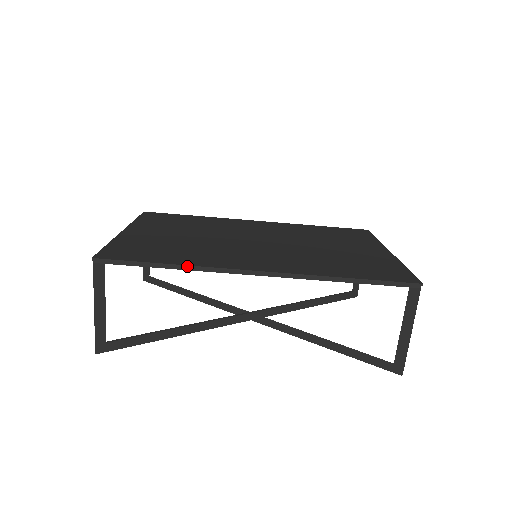
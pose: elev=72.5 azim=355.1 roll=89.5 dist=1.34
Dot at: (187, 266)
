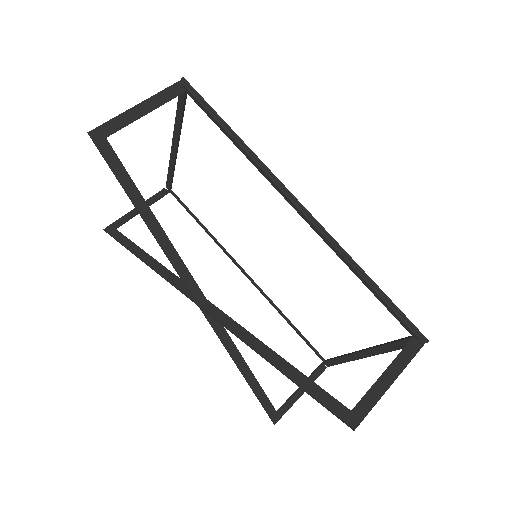
Dot at: (249, 148)
